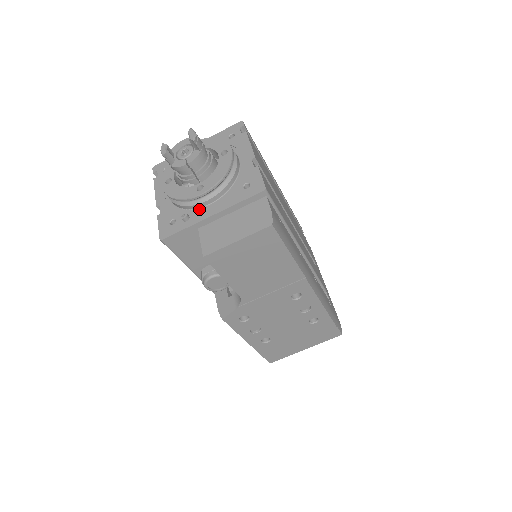
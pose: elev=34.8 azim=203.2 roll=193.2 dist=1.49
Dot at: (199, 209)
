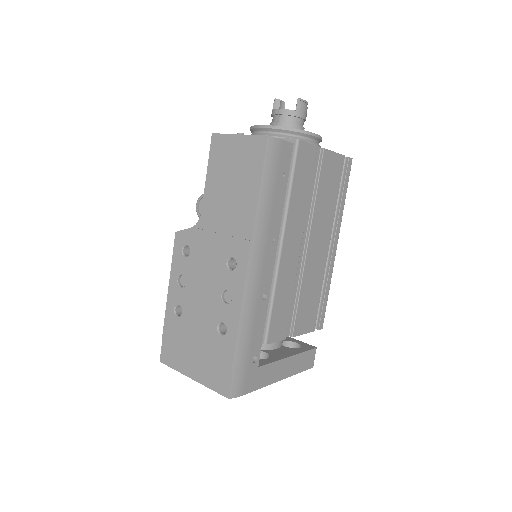
Dot at: occluded
